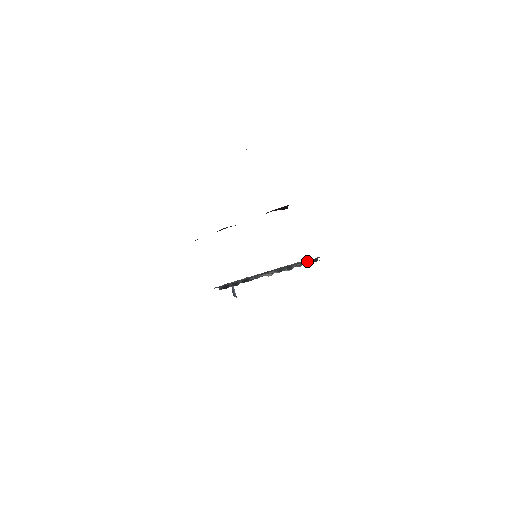
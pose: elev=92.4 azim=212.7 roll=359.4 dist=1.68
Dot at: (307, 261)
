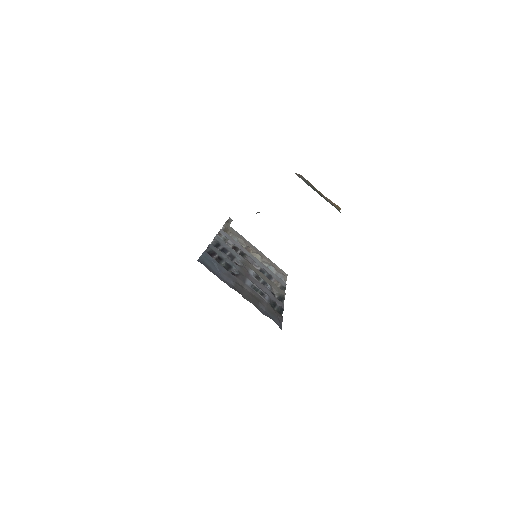
Dot at: (277, 304)
